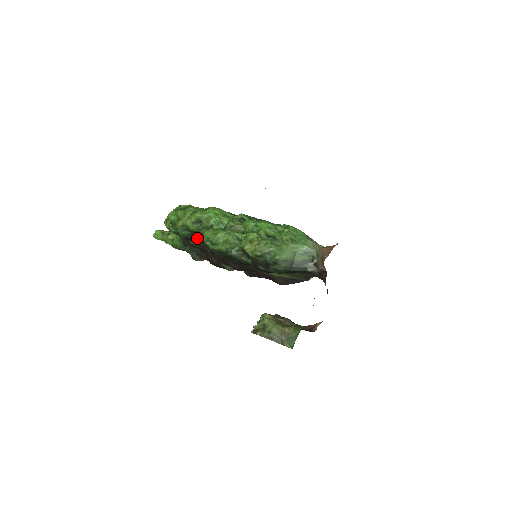
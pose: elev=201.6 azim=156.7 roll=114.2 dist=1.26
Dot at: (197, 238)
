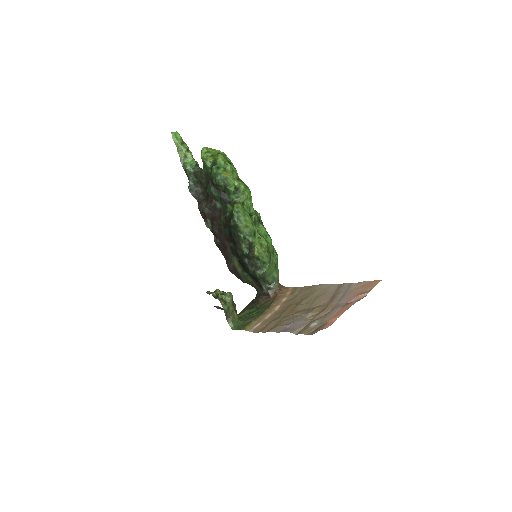
Dot at: (221, 193)
